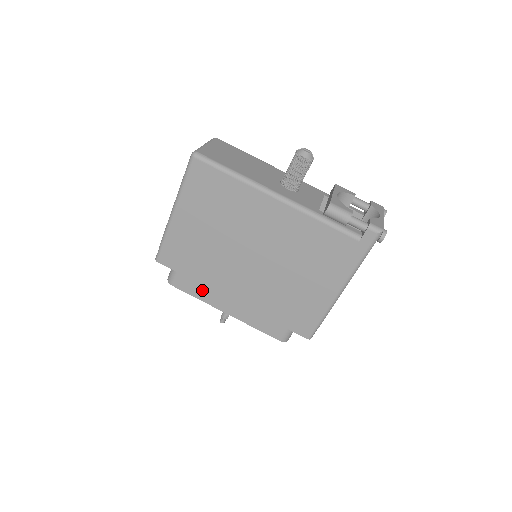
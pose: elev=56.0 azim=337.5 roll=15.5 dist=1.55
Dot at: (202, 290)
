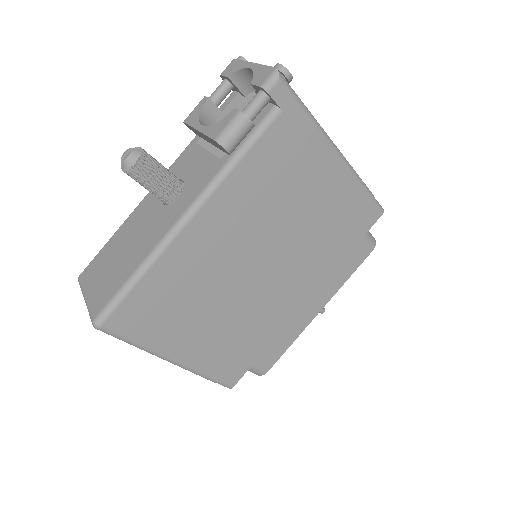
Dot at: (284, 337)
